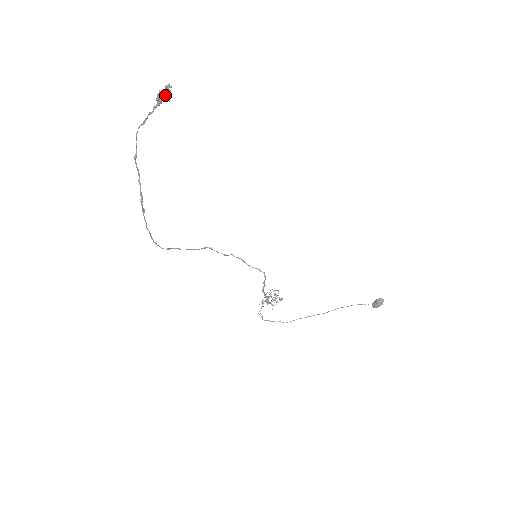
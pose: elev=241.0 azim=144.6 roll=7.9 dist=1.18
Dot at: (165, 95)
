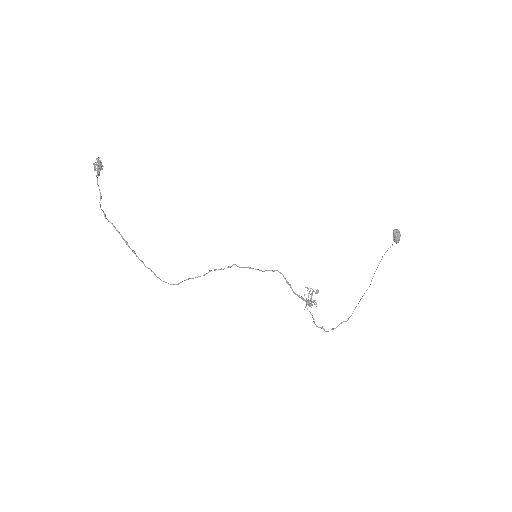
Dot at: (99, 165)
